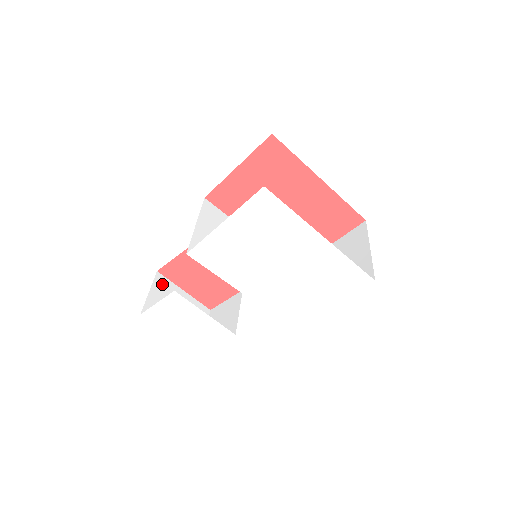
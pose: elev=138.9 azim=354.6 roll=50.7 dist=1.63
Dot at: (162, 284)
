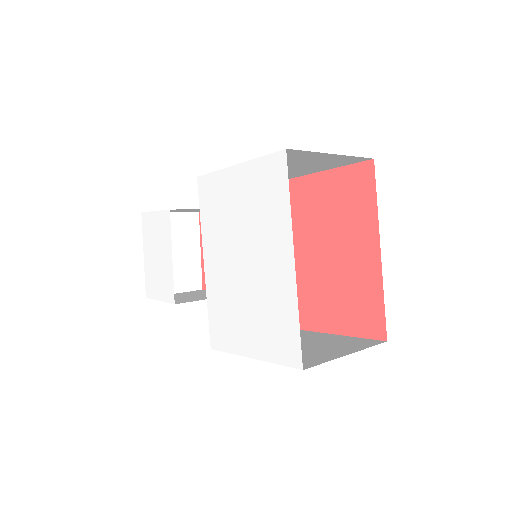
Dot at: (190, 223)
